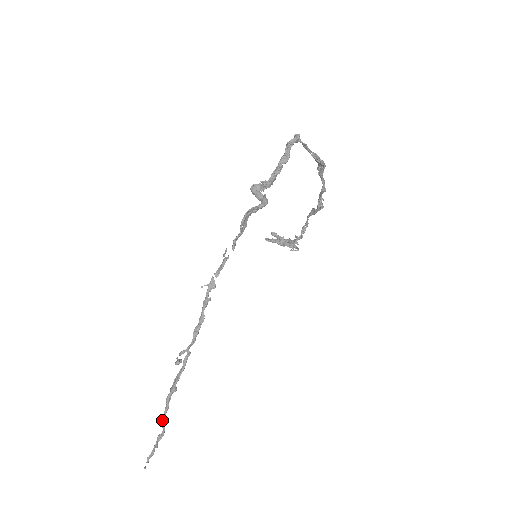
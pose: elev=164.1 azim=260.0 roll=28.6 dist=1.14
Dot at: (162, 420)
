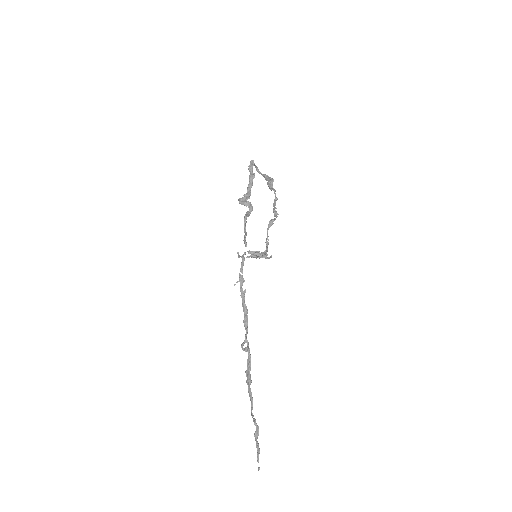
Dot at: (252, 415)
